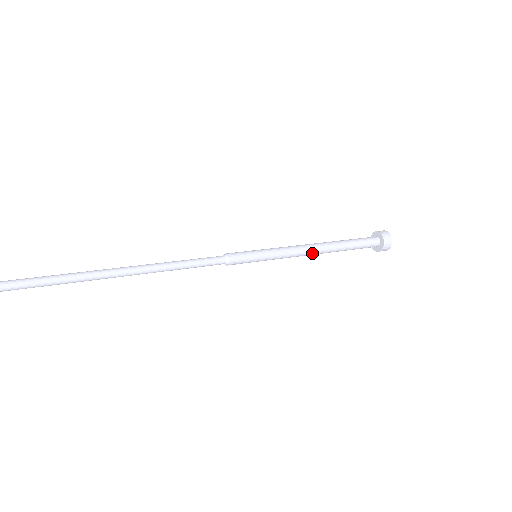
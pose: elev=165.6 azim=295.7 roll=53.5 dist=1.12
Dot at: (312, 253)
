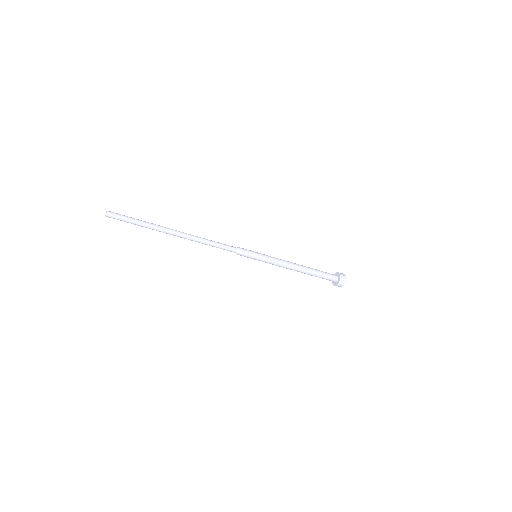
Dot at: (291, 269)
